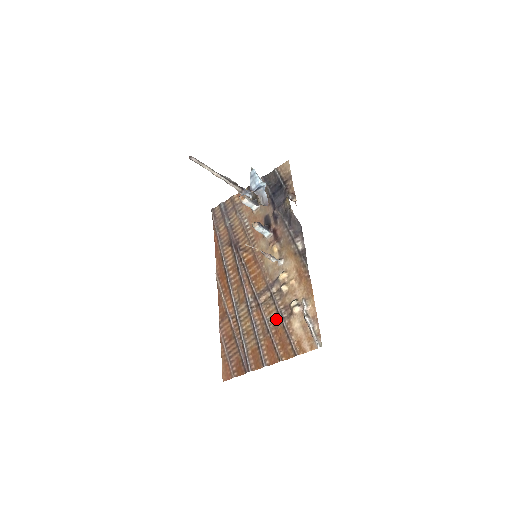
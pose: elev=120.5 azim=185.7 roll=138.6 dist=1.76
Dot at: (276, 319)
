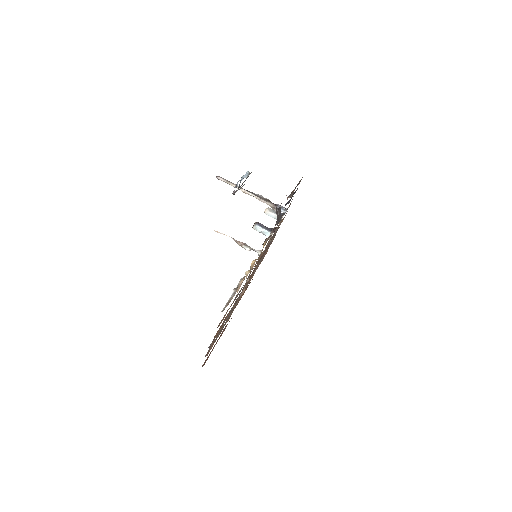
Dot at: occluded
